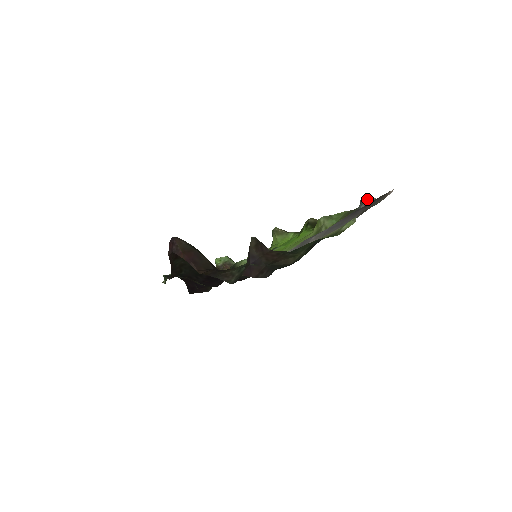
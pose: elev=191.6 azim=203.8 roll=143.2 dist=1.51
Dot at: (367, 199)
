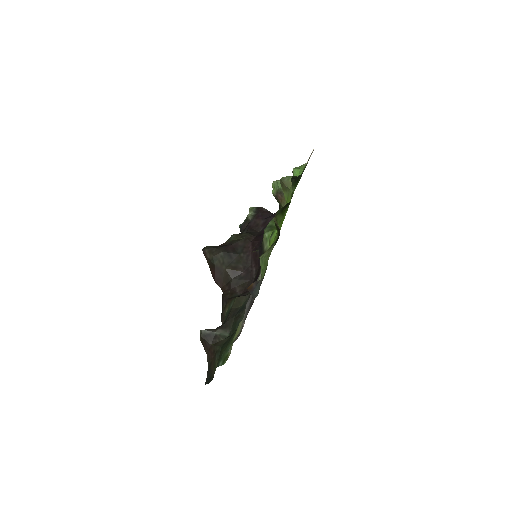
Dot at: (252, 294)
